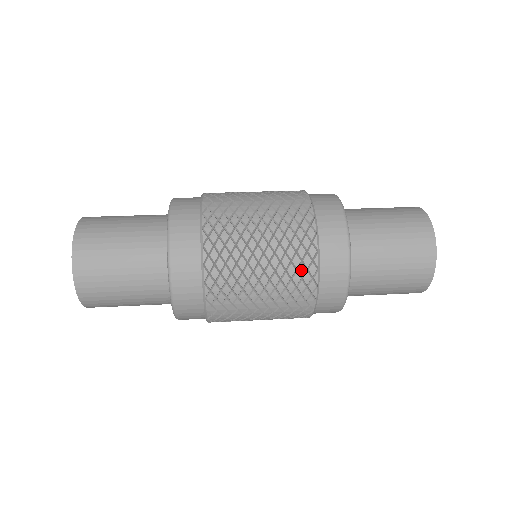
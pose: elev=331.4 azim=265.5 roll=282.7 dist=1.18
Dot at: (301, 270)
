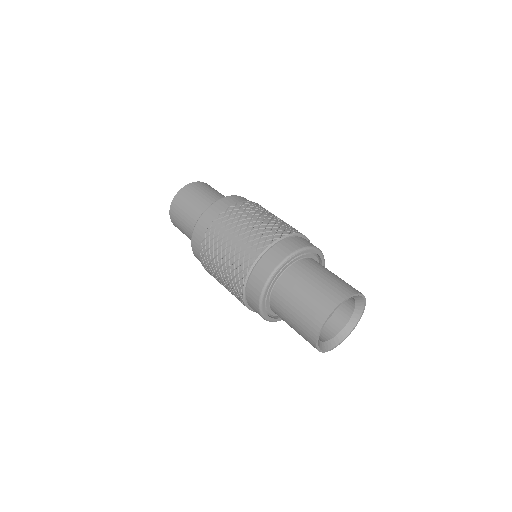
Dot at: (246, 257)
